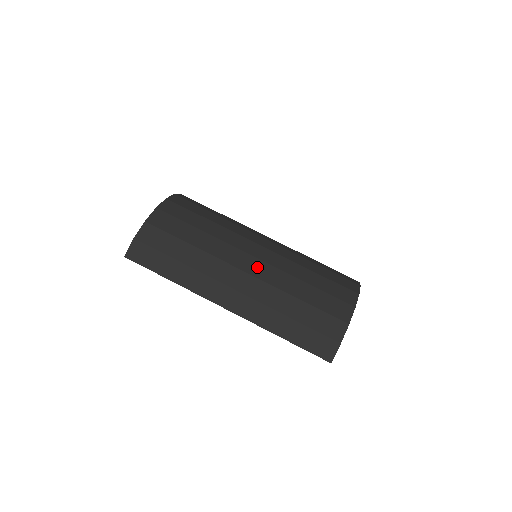
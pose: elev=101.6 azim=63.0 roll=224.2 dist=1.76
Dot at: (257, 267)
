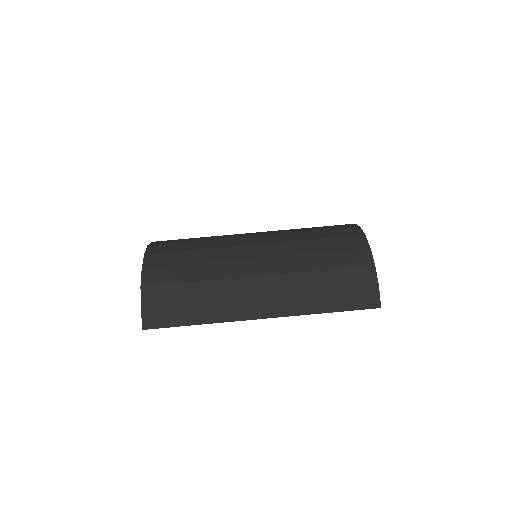
Dot at: (266, 265)
